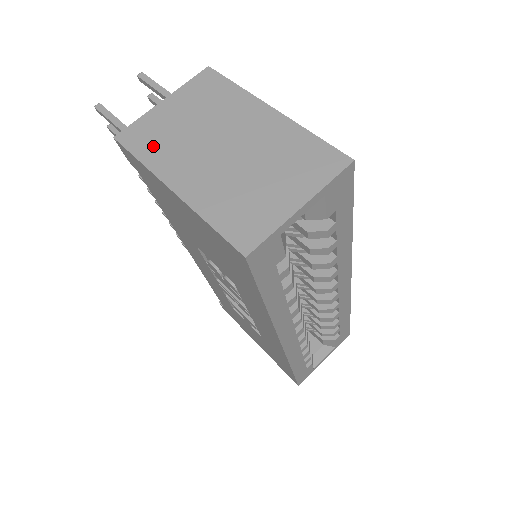
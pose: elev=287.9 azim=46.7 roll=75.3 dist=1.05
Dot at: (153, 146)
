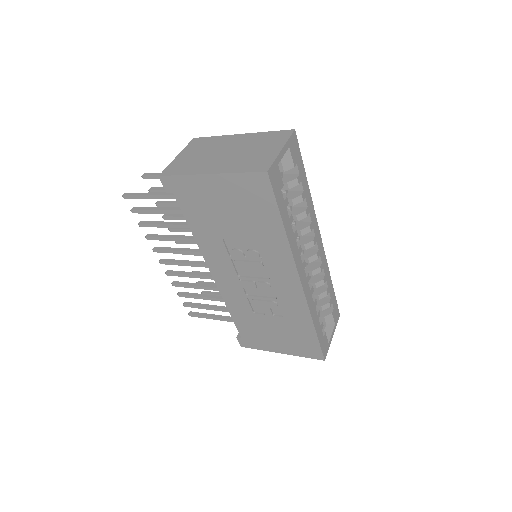
Dot at: (185, 168)
